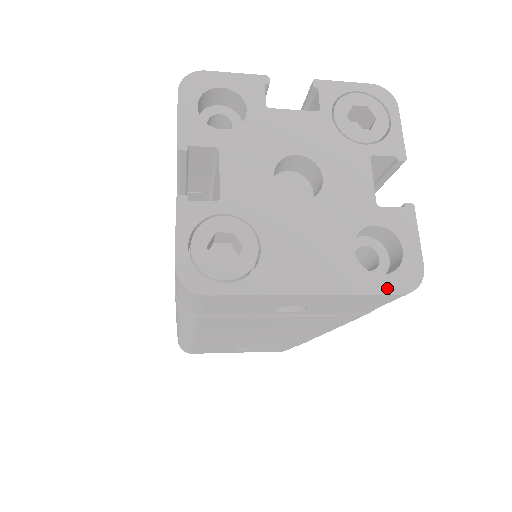
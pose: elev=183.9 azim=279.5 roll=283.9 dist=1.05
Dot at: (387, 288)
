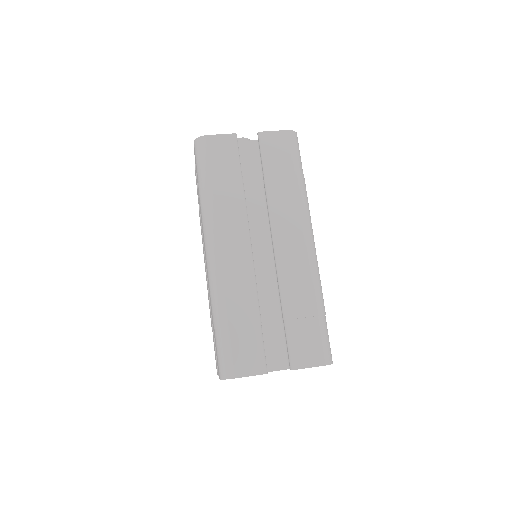
Dot at: occluded
